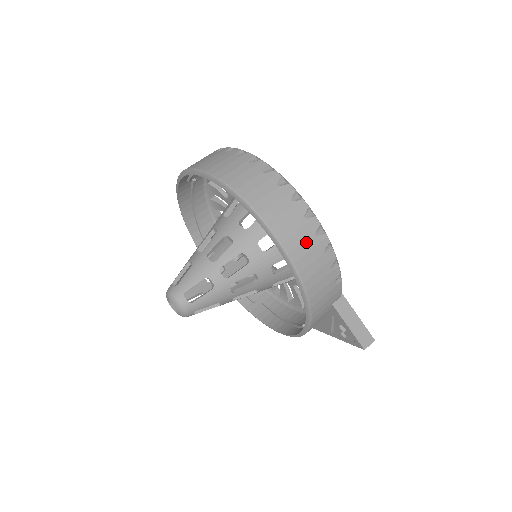
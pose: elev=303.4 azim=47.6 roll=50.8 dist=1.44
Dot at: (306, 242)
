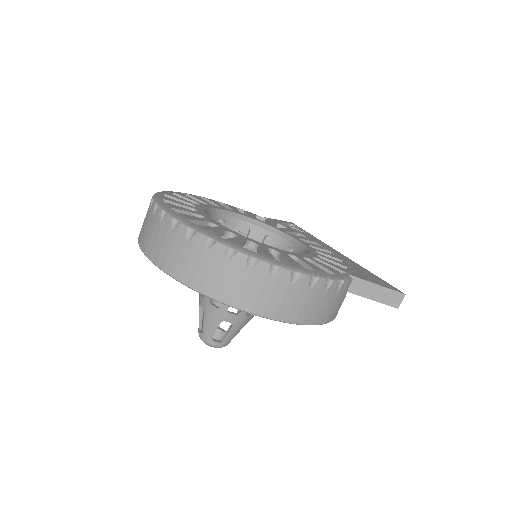
Dot at: (285, 297)
